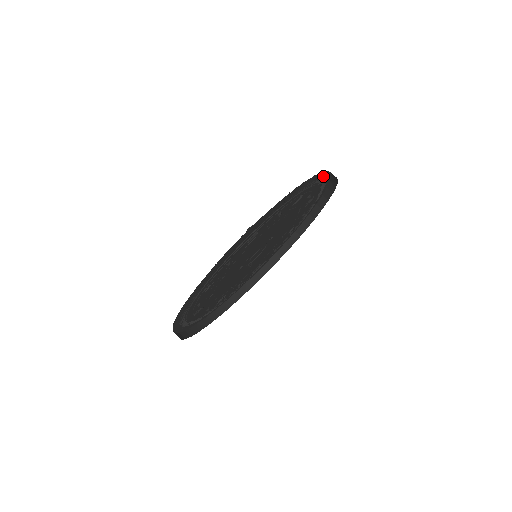
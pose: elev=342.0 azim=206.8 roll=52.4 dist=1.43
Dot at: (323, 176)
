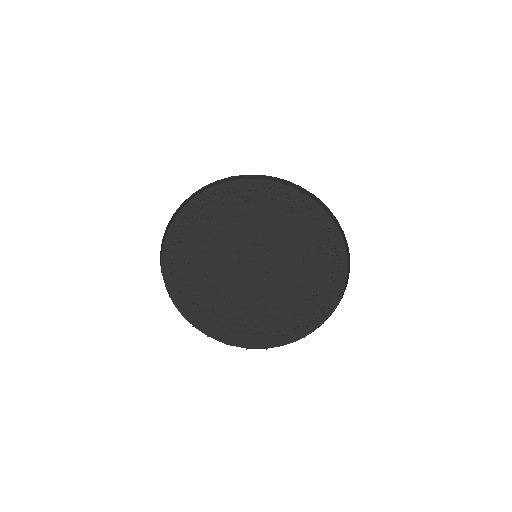
Dot at: (269, 185)
